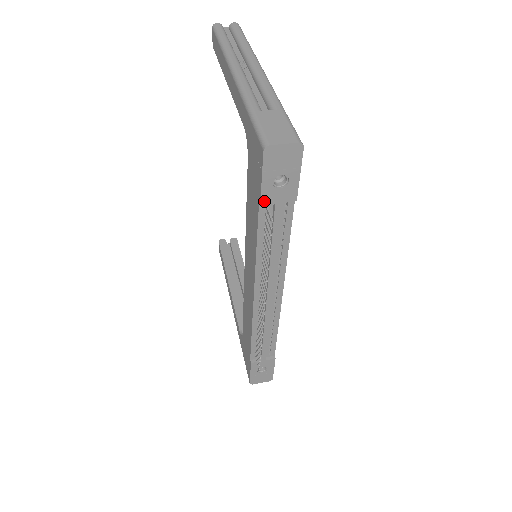
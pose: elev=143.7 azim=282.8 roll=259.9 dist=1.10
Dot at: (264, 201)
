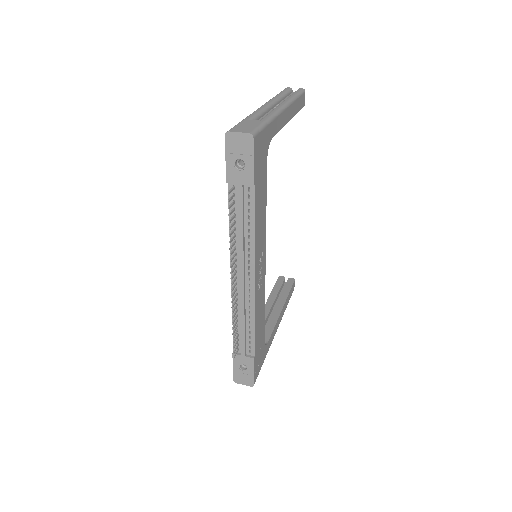
Dot at: (229, 180)
